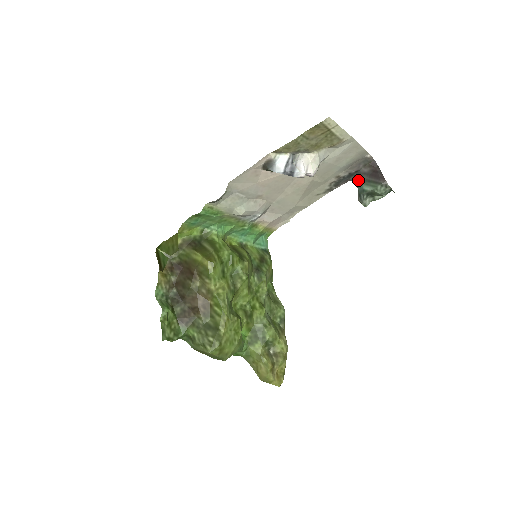
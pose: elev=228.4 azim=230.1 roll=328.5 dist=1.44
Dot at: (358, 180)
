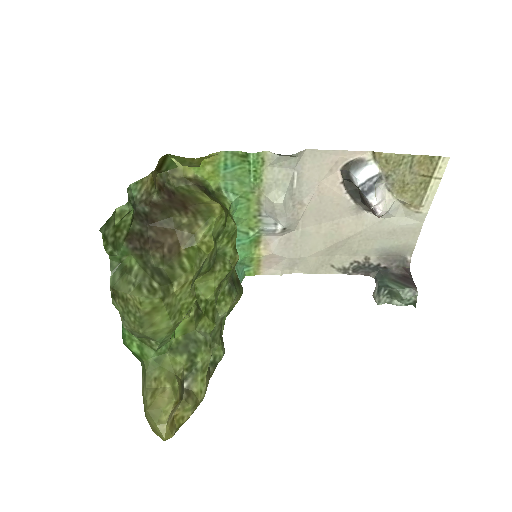
Dot at: (382, 276)
